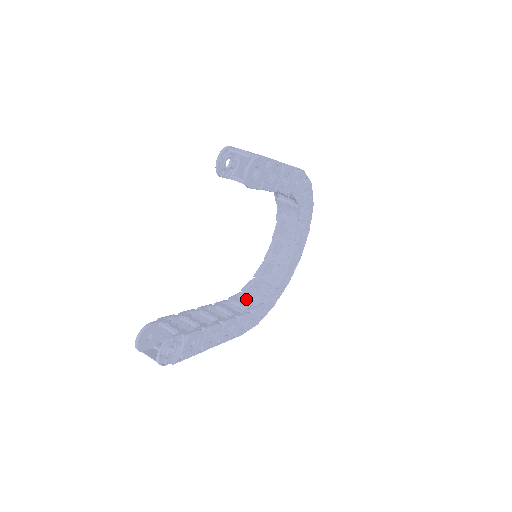
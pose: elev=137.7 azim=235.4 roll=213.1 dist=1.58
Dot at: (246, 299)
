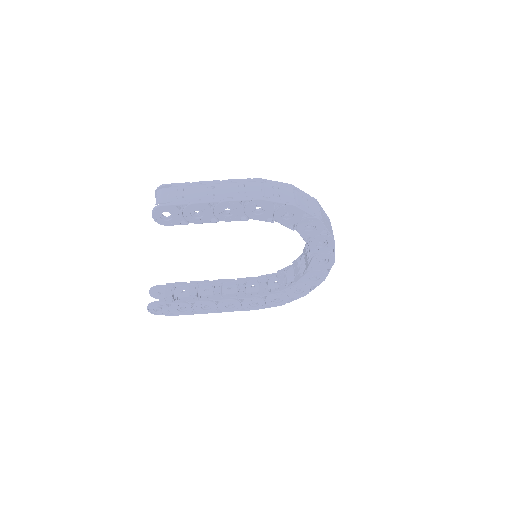
Dot at: occluded
